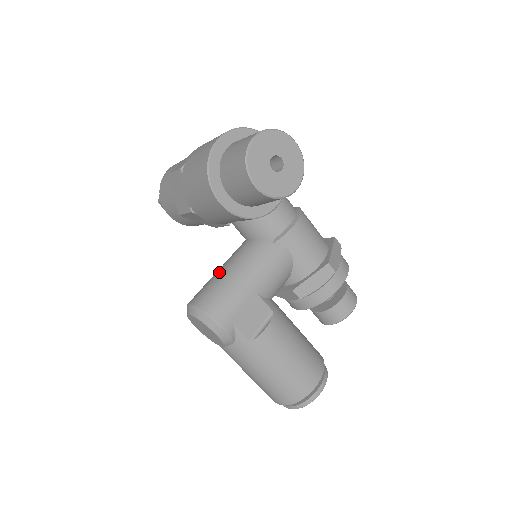
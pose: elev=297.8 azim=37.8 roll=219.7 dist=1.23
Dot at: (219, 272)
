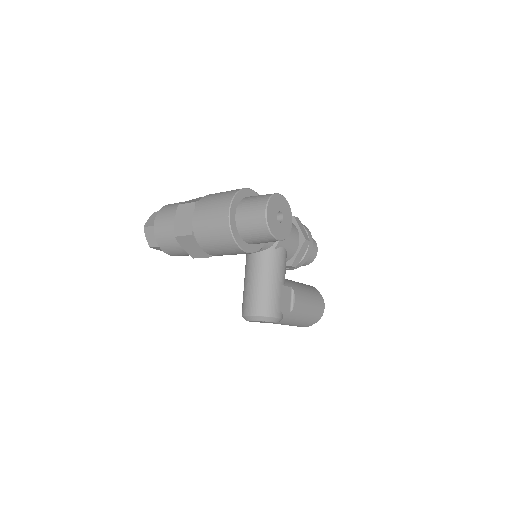
Dot at: (253, 285)
